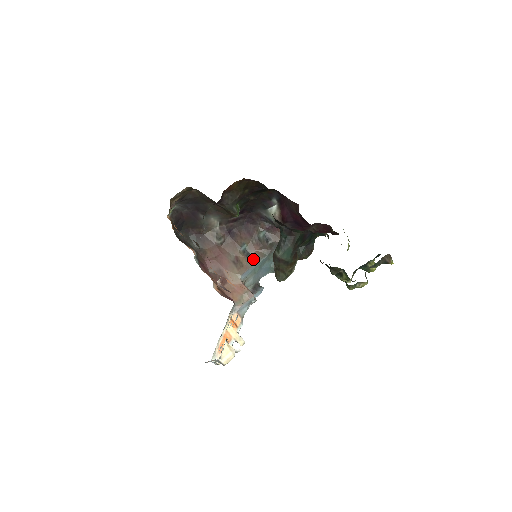
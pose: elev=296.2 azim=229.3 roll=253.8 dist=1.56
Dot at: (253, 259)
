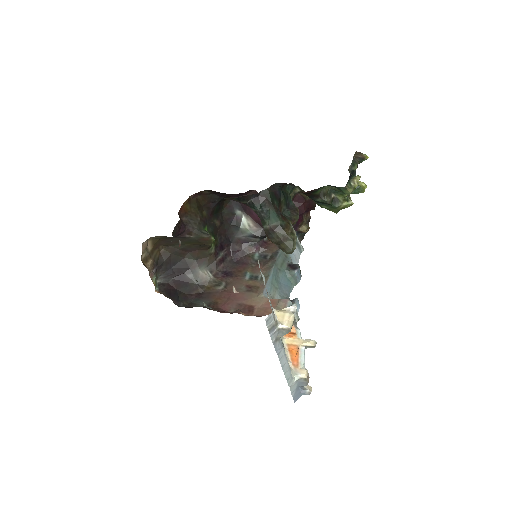
Dot at: occluded
